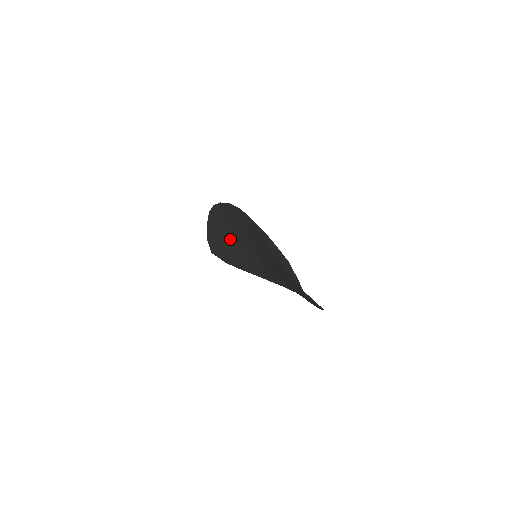
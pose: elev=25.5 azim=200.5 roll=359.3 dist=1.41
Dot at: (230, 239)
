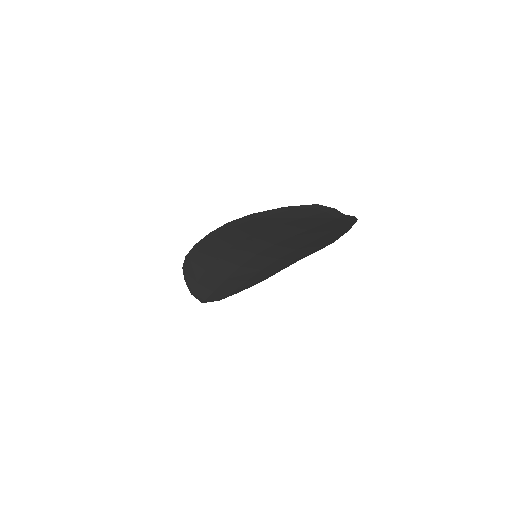
Dot at: (219, 269)
